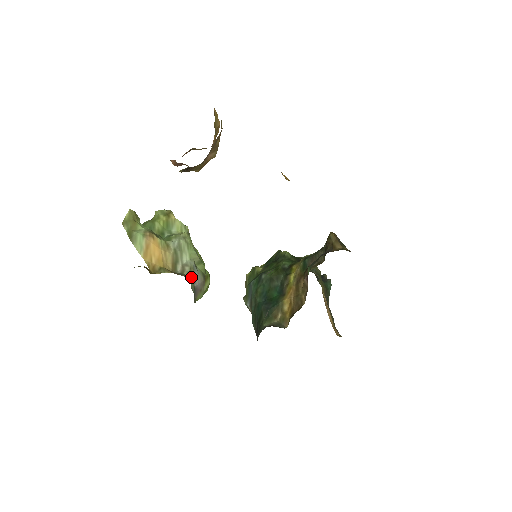
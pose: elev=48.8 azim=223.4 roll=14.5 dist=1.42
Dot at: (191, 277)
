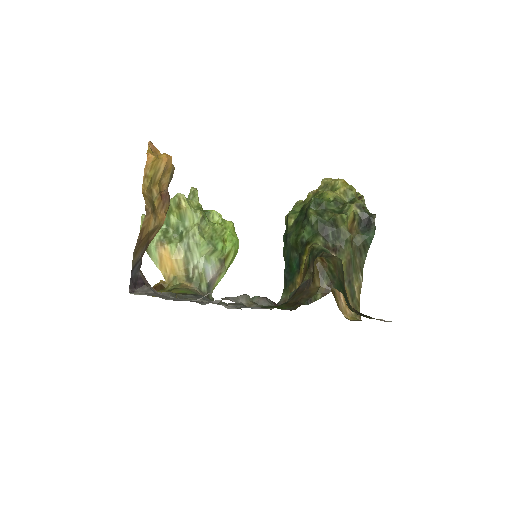
Dot at: (201, 279)
